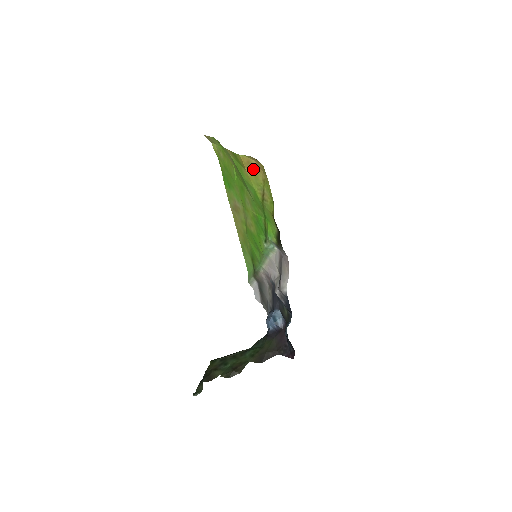
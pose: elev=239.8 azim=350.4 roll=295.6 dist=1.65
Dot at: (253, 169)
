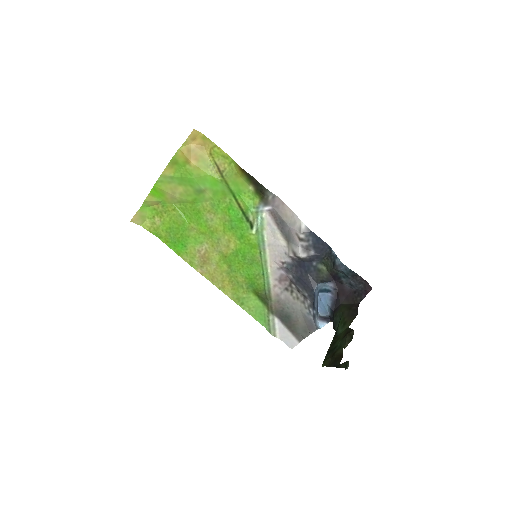
Dot at: (196, 154)
